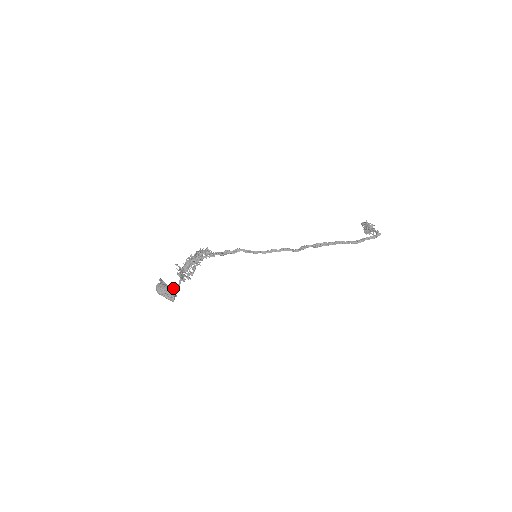
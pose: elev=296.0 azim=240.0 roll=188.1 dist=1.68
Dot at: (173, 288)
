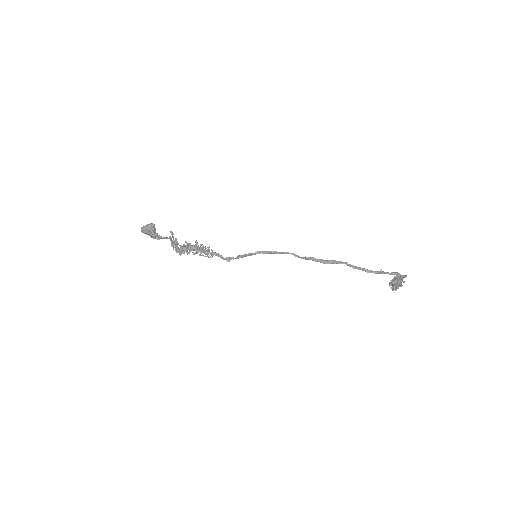
Dot at: (158, 236)
